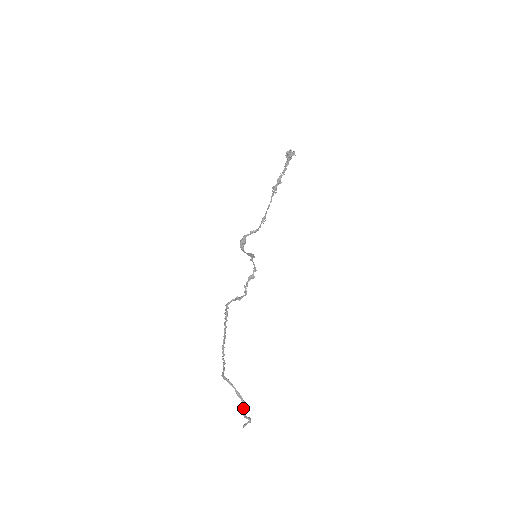
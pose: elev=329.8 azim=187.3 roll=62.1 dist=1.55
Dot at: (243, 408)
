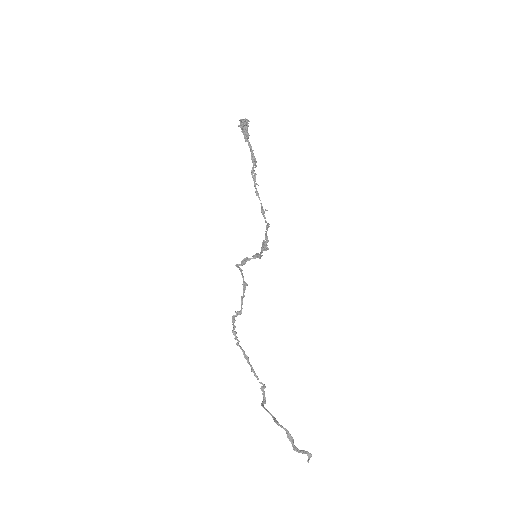
Dot at: (290, 439)
